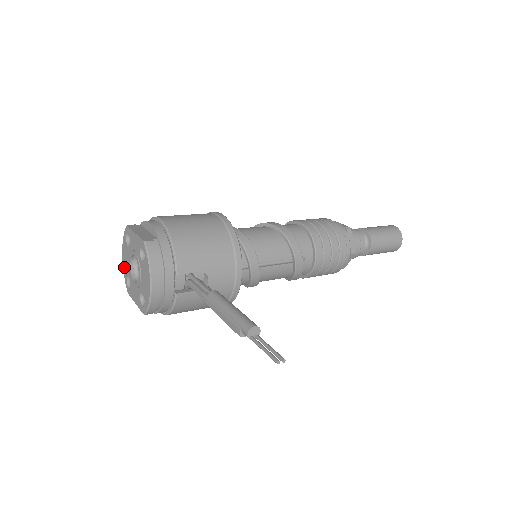
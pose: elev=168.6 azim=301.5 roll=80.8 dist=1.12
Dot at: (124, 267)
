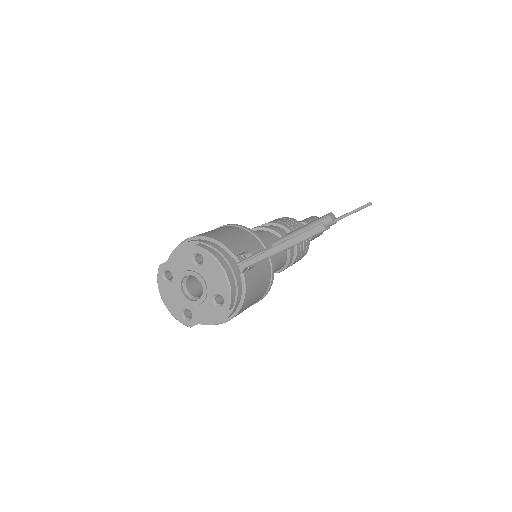
Dot at: (172, 310)
